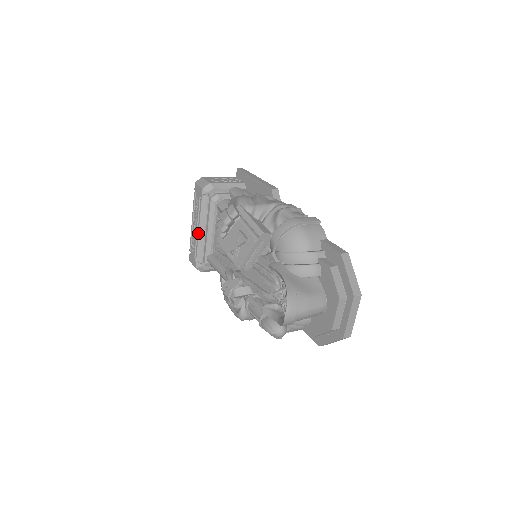
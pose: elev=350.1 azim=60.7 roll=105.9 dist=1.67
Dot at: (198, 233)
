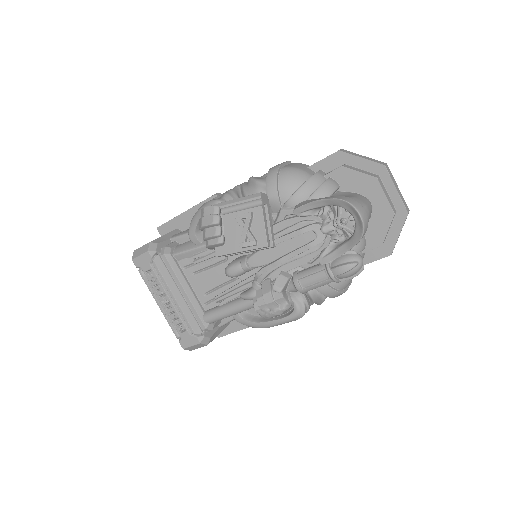
Dot at: (176, 302)
